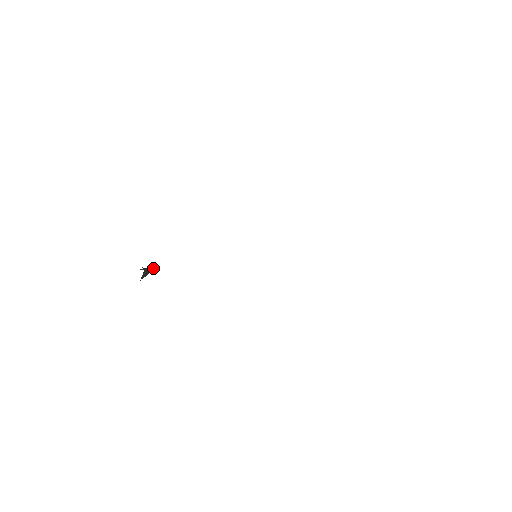
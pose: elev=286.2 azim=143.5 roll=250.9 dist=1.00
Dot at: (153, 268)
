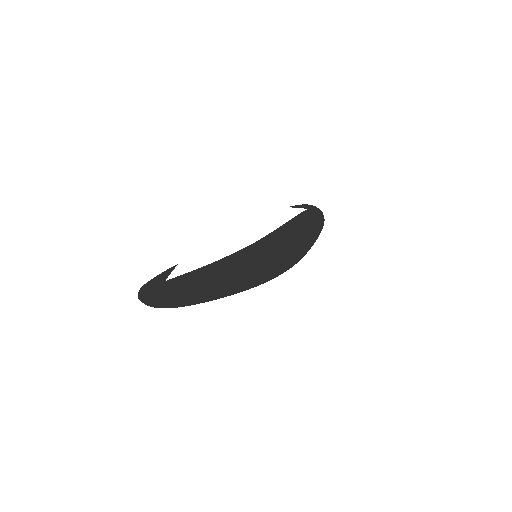
Dot at: (163, 289)
